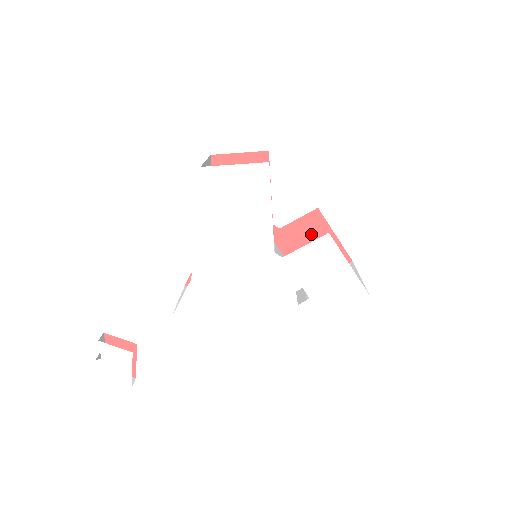
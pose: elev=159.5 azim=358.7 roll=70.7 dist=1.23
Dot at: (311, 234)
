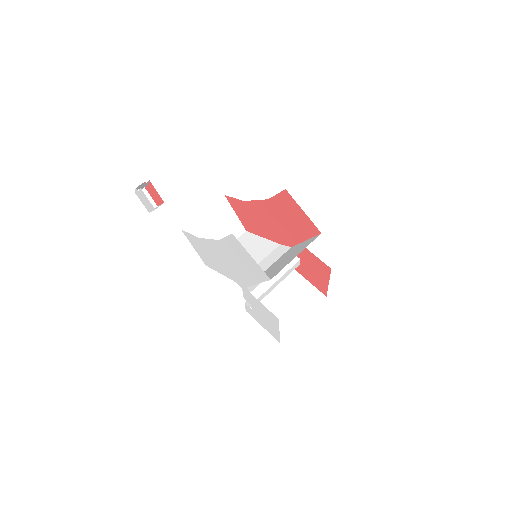
Dot at: (316, 267)
